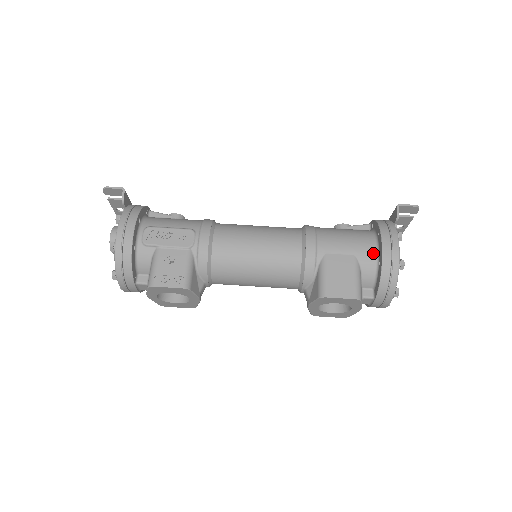
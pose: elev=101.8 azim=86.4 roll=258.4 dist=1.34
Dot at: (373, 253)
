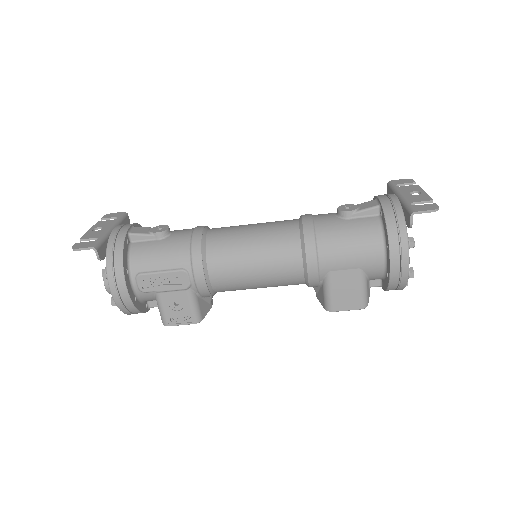
Dot at: (381, 263)
